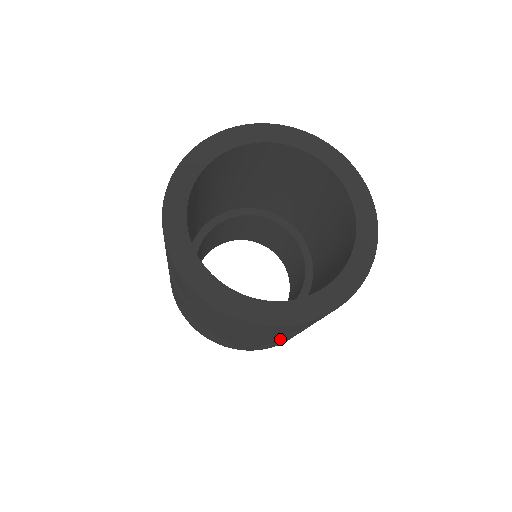
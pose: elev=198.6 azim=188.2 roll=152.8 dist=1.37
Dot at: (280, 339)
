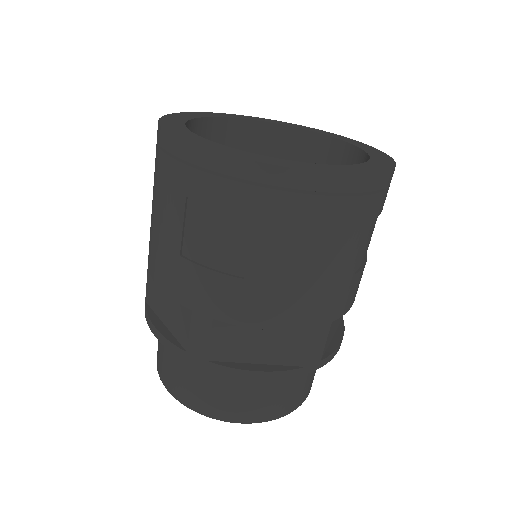
Dot at: (352, 285)
